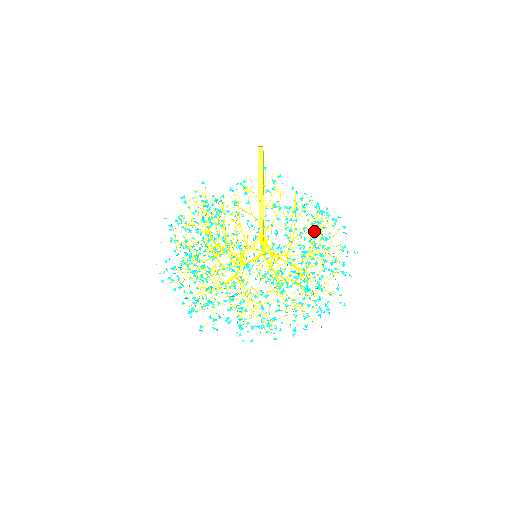
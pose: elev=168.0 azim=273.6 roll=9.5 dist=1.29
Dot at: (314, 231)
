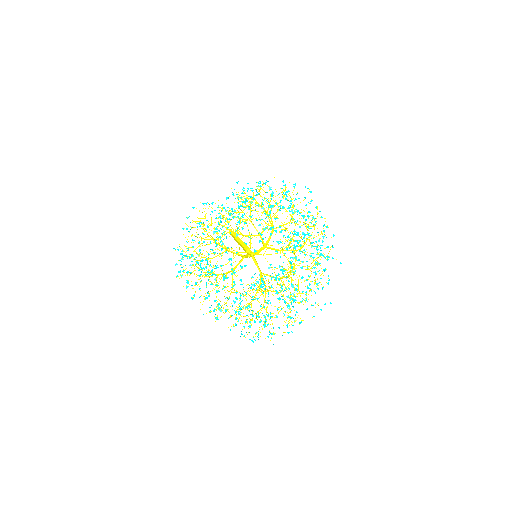
Dot at: occluded
